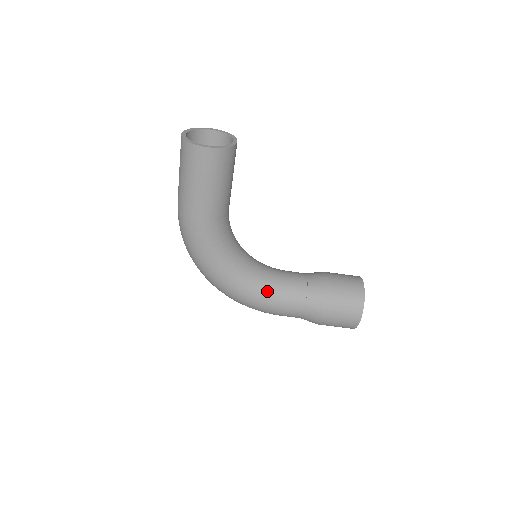
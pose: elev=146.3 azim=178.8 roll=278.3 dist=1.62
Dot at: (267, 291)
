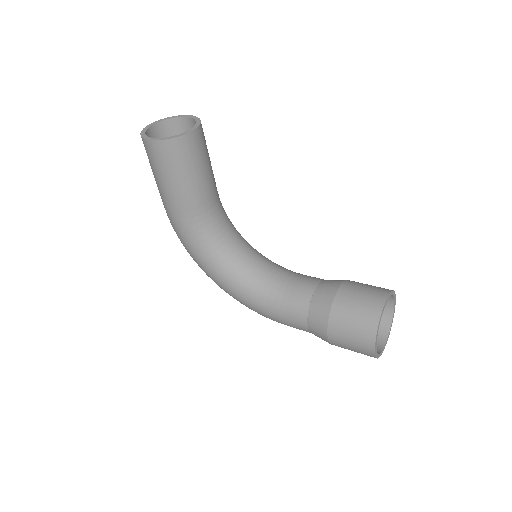
Dot at: (265, 297)
